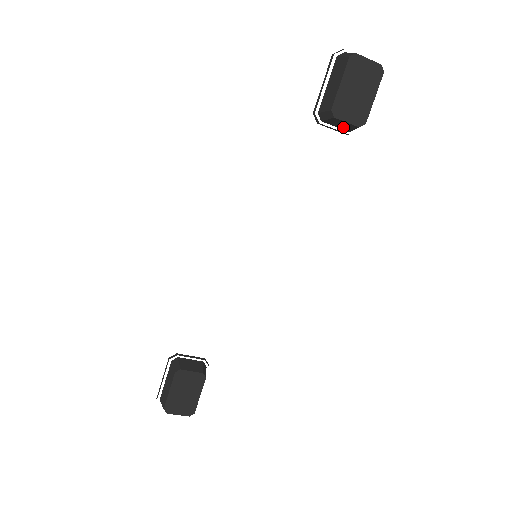
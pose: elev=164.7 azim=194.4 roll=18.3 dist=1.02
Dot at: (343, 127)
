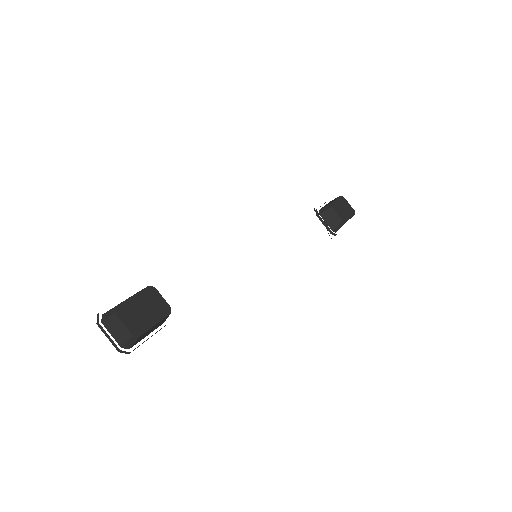
Dot at: (331, 223)
